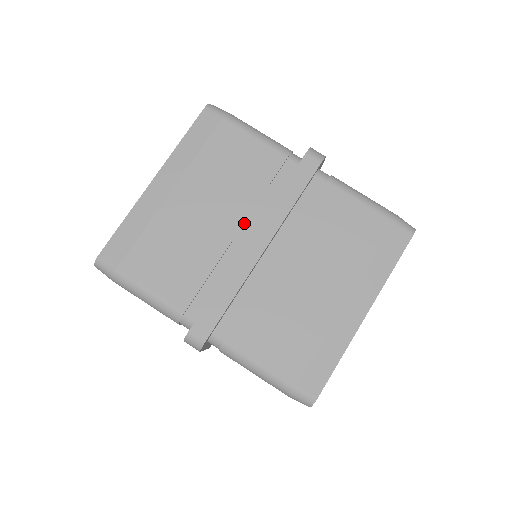
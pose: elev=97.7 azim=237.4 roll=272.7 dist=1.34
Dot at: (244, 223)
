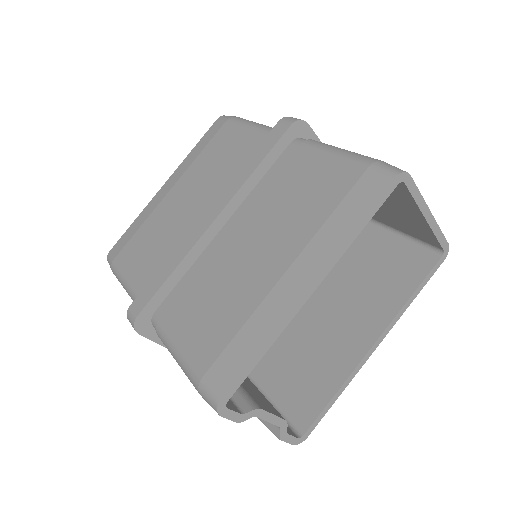
Dot at: occluded
